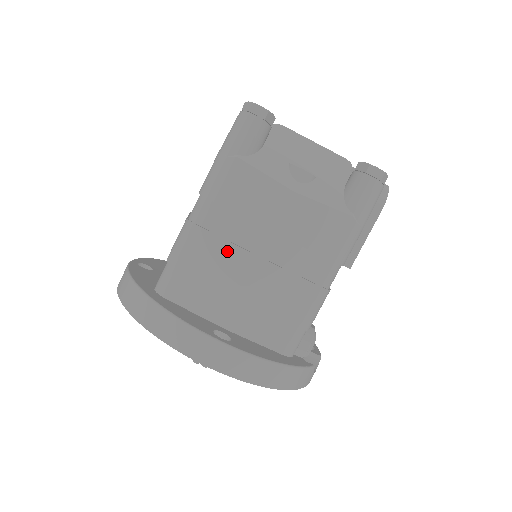
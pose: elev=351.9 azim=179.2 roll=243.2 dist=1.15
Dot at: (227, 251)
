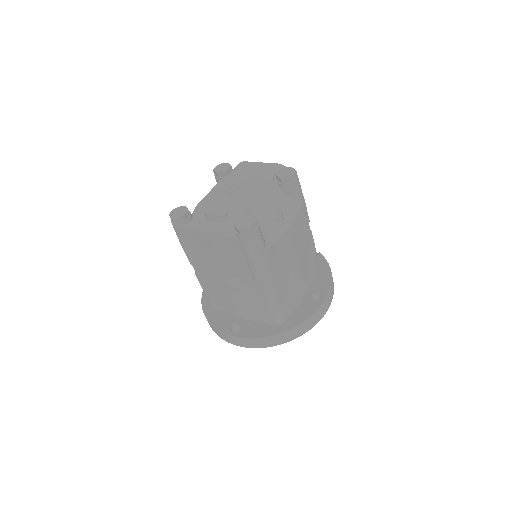
Dot at: (289, 278)
